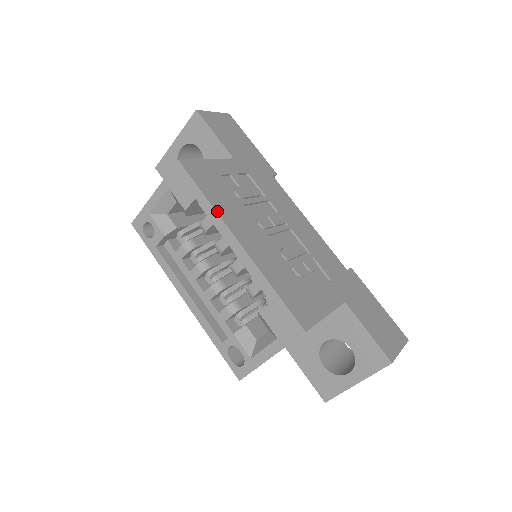
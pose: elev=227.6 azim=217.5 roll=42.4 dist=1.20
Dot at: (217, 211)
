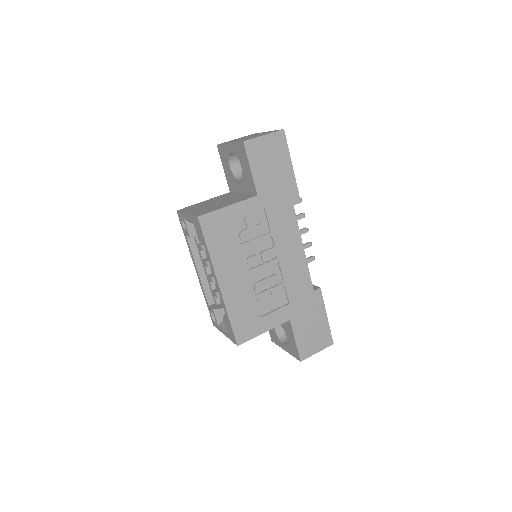
Dot at: (212, 261)
